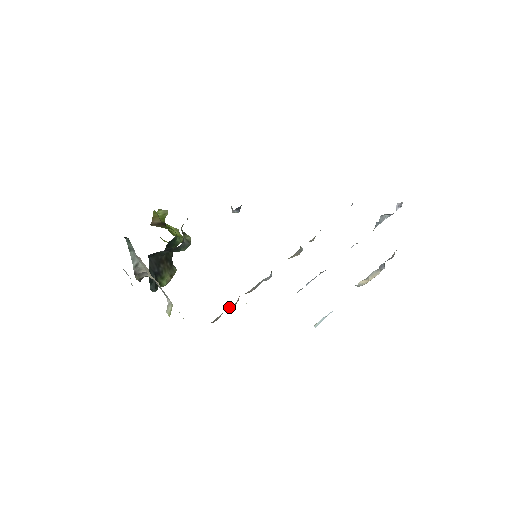
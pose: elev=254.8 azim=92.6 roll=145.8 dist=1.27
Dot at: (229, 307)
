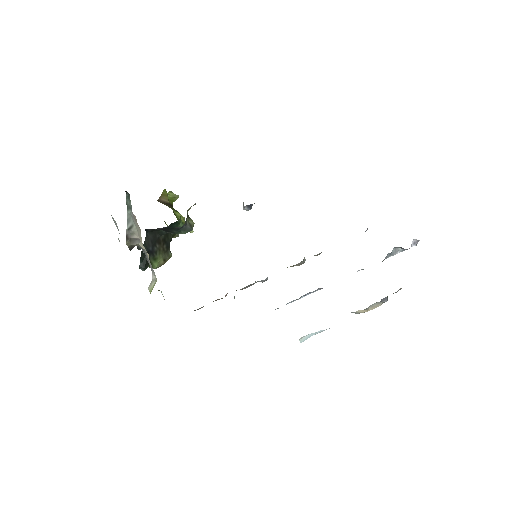
Dot at: (215, 300)
